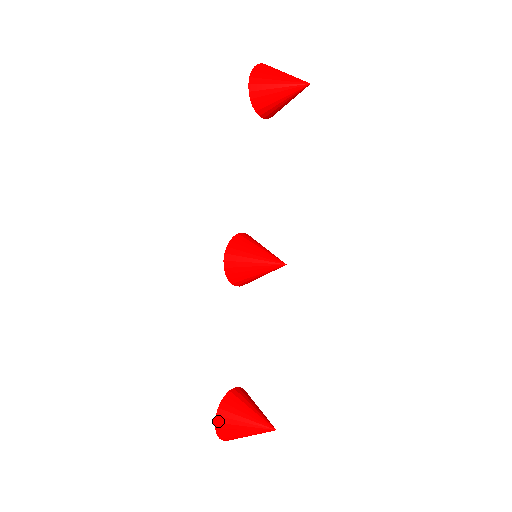
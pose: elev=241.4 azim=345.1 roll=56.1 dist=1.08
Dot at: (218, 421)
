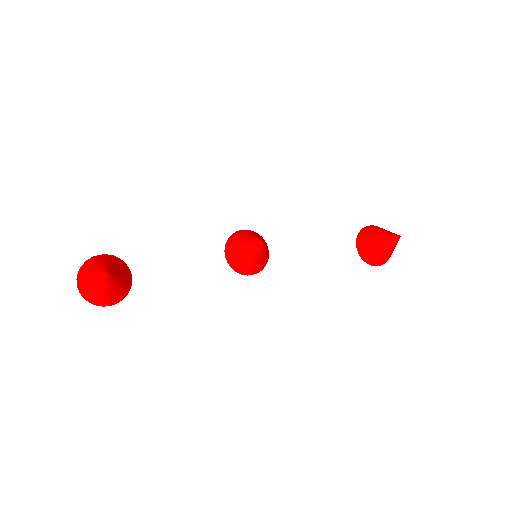
Dot at: (101, 255)
